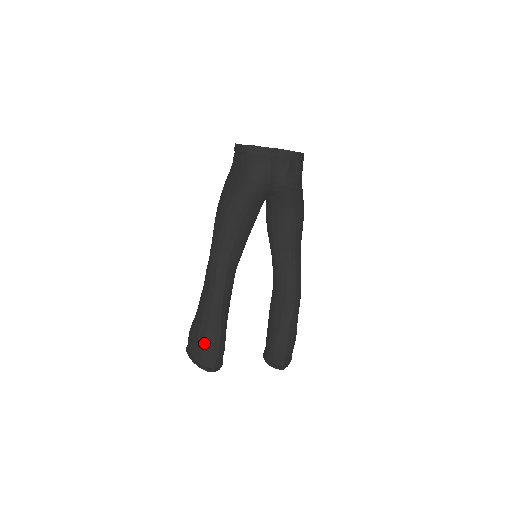
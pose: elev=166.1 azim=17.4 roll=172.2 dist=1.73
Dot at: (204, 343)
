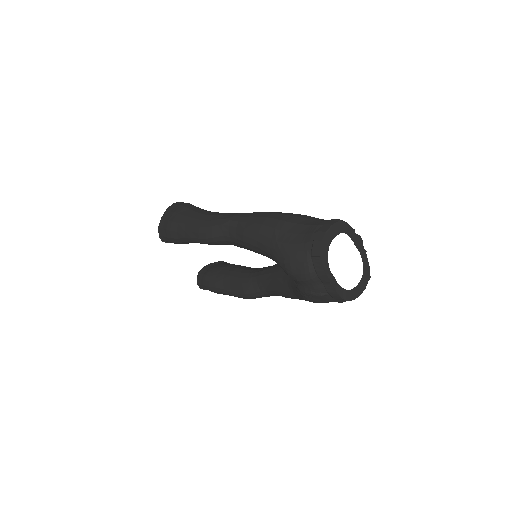
Dot at: (169, 230)
